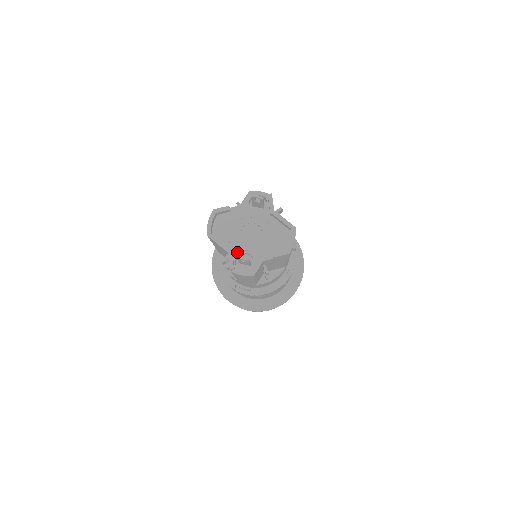
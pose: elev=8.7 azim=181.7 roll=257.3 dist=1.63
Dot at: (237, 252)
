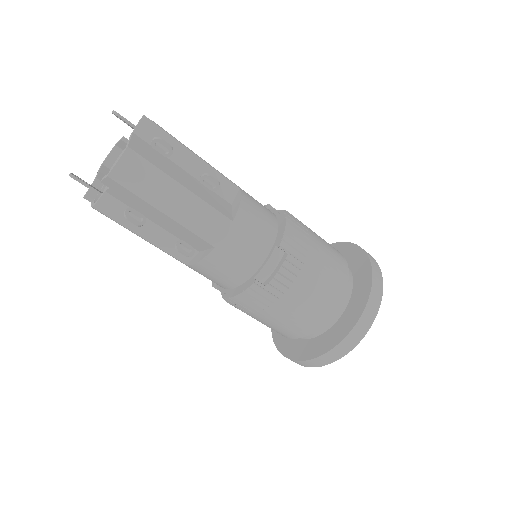
Dot at: occluded
